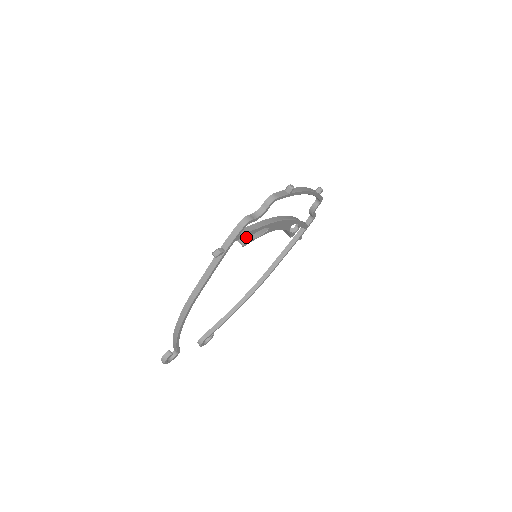
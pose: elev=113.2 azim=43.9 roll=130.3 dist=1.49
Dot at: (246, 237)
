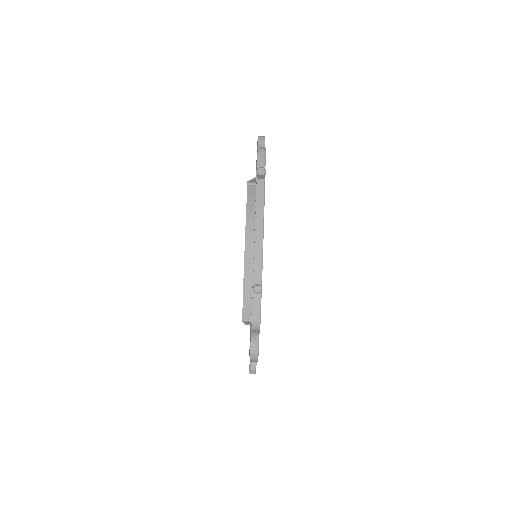
Dot at: occluded
